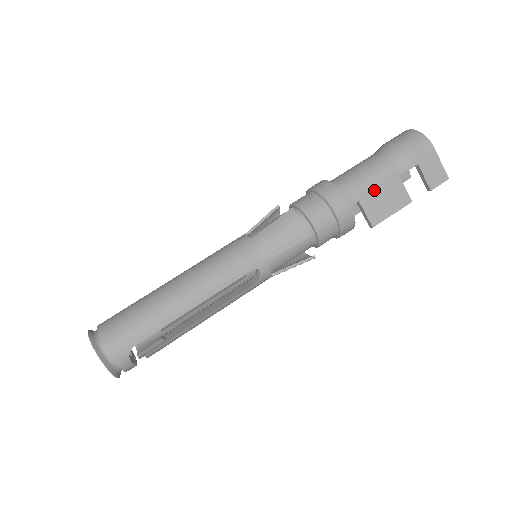
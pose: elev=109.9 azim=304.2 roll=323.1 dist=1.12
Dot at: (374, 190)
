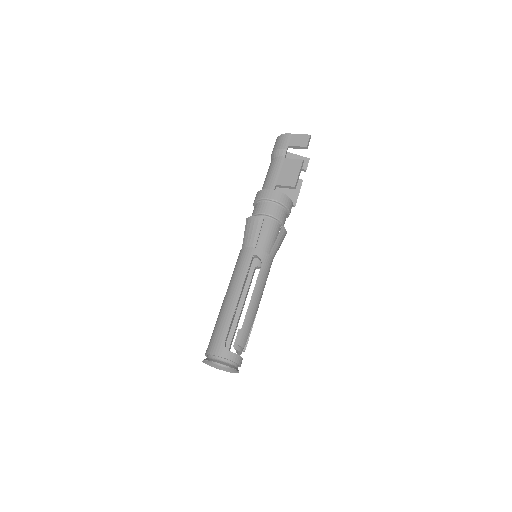
Dot at: (279, 174)
